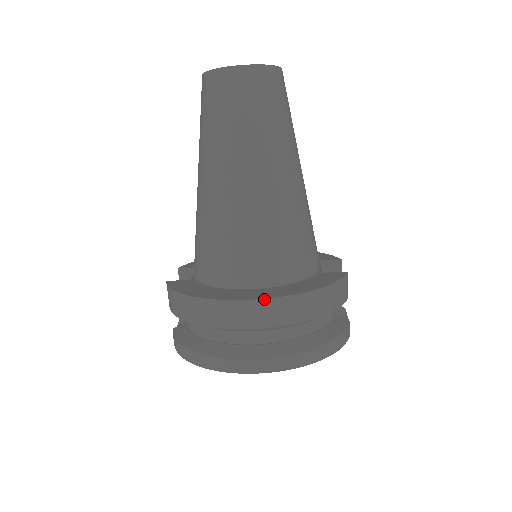
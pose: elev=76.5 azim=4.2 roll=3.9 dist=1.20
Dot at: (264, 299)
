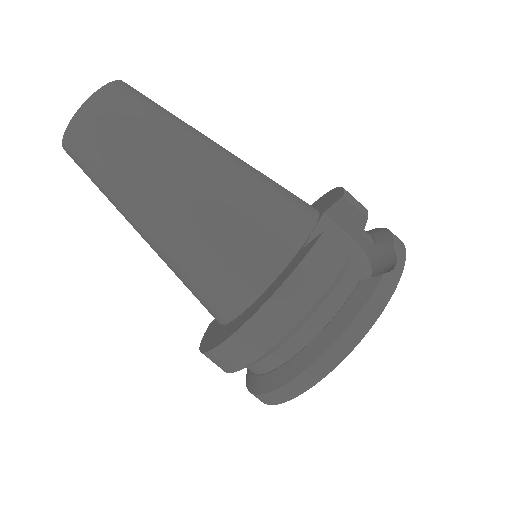
Dot at: (227, 339)
